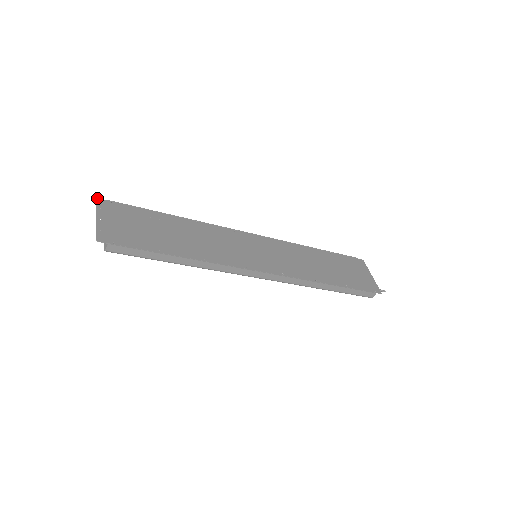
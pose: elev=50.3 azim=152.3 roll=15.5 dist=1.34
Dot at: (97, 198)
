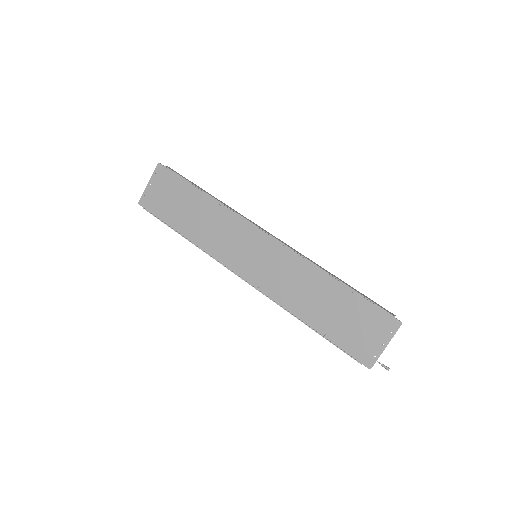
Dot at: (159, 163)
